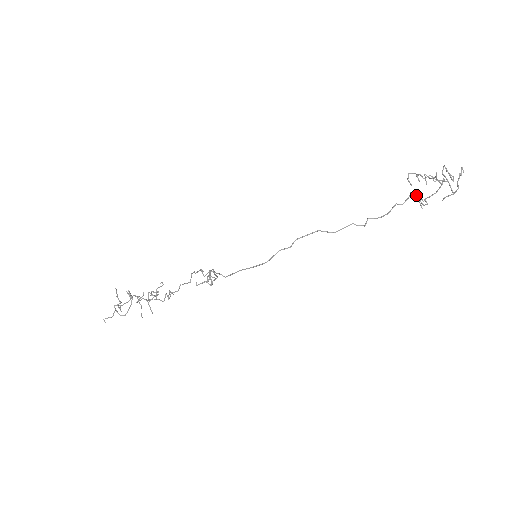
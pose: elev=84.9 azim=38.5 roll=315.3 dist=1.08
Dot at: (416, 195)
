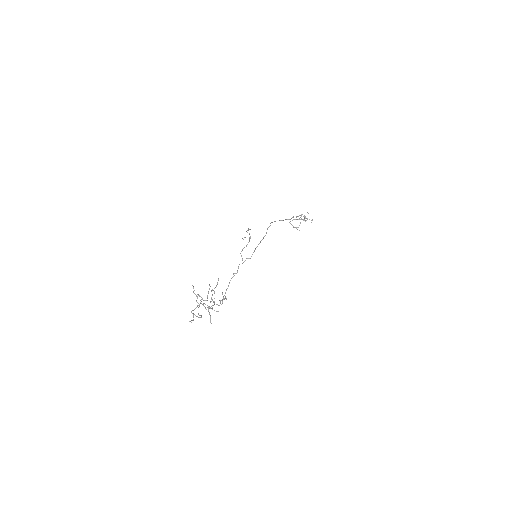
Dot at: occluded
